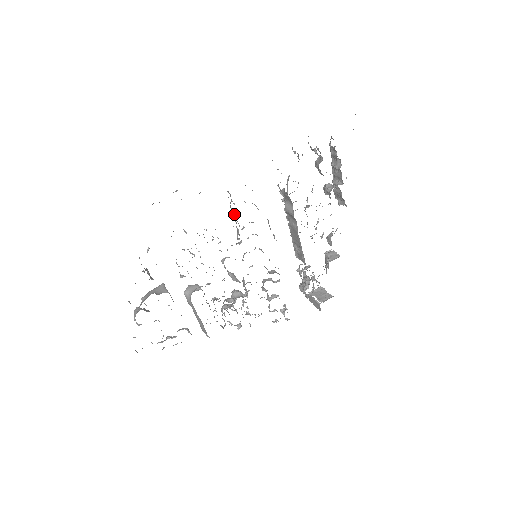
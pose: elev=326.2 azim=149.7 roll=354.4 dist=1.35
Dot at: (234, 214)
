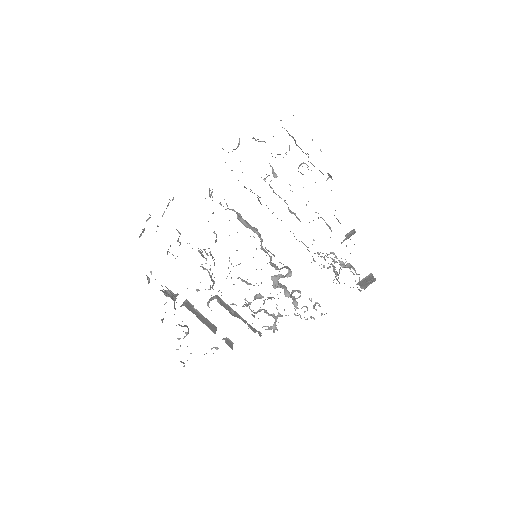
Dot at: occluded
